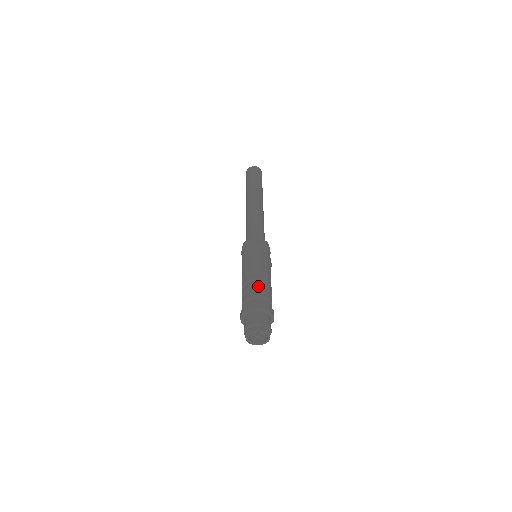
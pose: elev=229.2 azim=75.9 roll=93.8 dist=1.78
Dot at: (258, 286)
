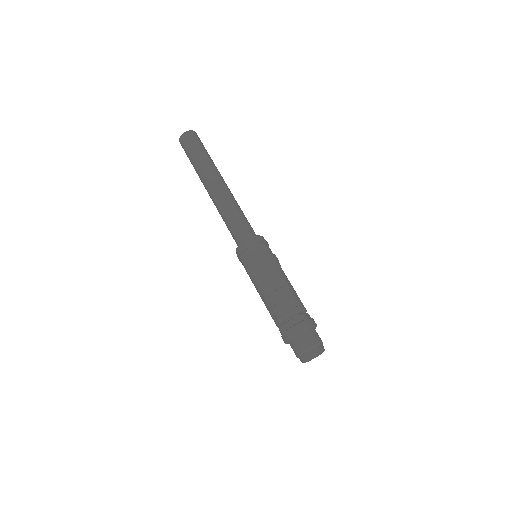
Dot at: (283, 303)
